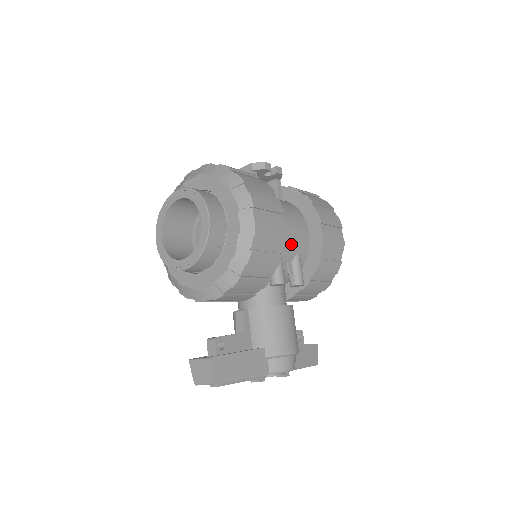
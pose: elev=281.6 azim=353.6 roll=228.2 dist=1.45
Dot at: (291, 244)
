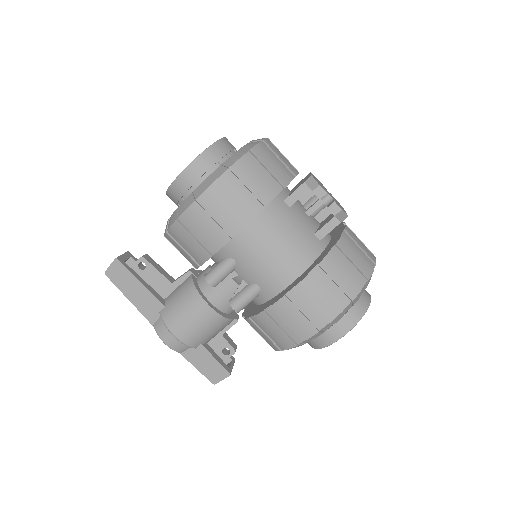
Dot at: (254, 268)
